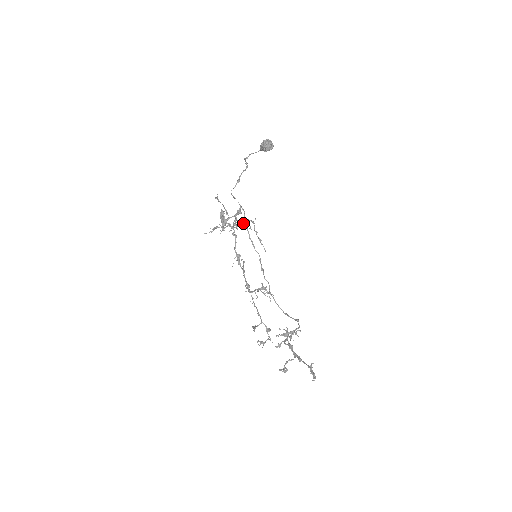
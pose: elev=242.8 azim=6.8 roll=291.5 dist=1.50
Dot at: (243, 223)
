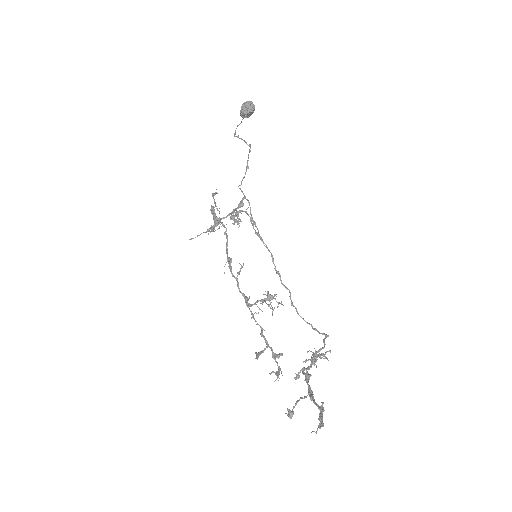
Dot at: (234, 216)
